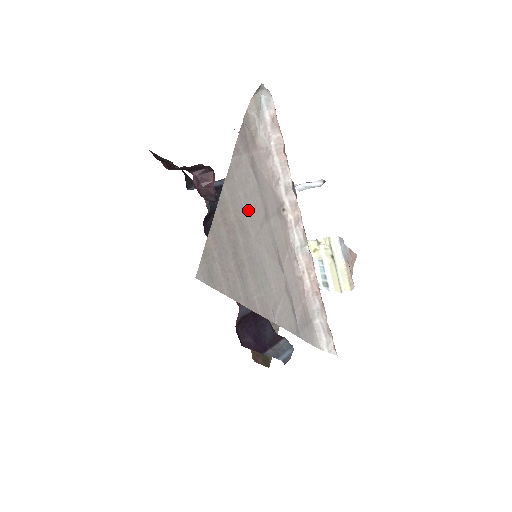
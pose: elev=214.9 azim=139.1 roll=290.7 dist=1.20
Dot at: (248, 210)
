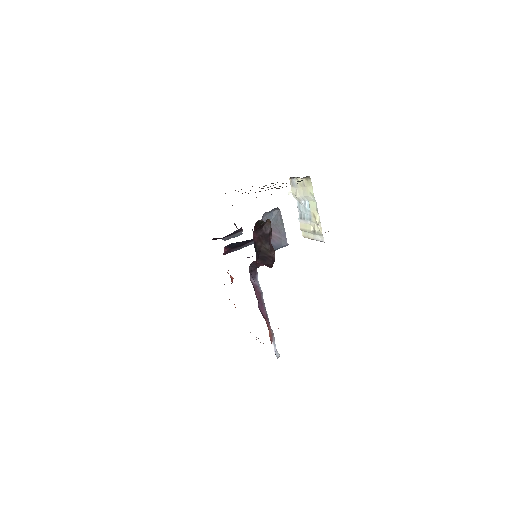
Dot at: occluded
